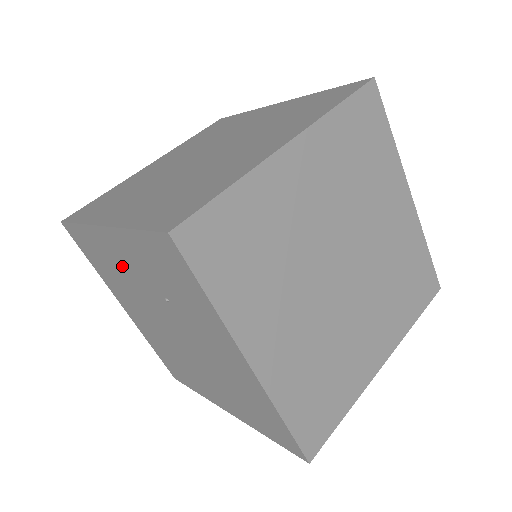
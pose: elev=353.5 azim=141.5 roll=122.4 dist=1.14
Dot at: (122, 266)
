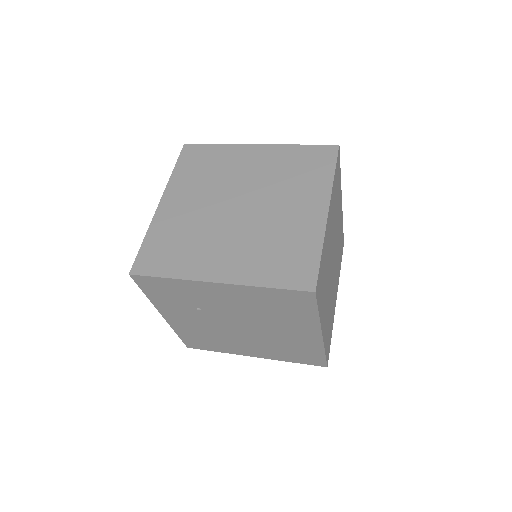
Dot at: (193, 325)
